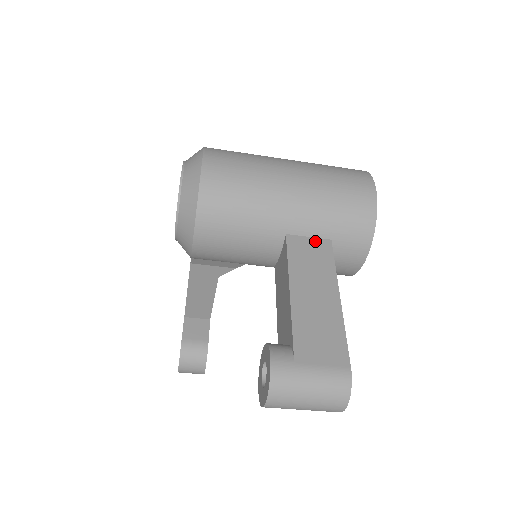
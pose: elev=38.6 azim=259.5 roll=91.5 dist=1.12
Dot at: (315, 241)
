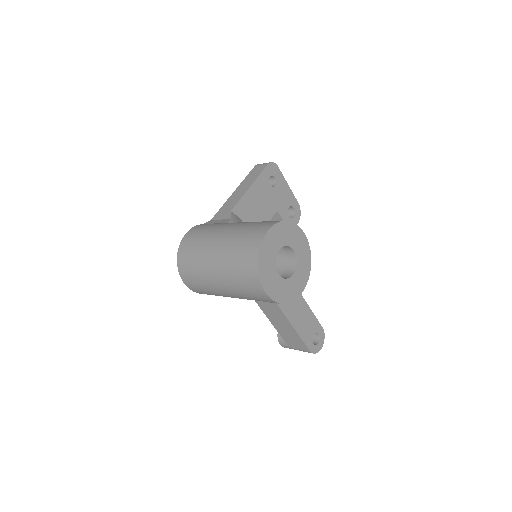
Dot at: occluded
